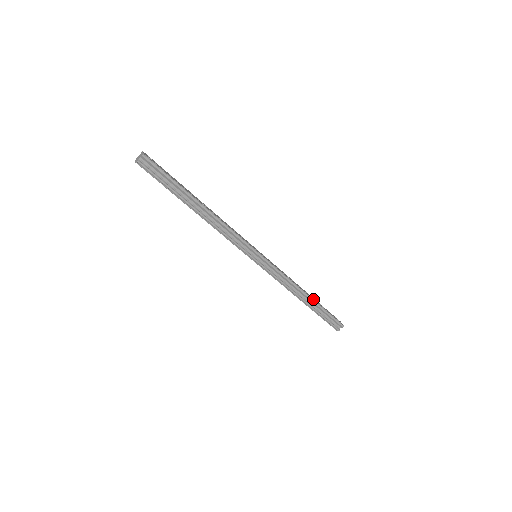
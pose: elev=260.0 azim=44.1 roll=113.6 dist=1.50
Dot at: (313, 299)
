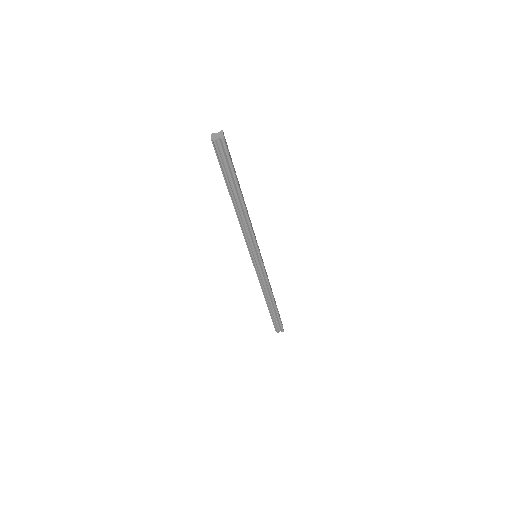
Dot at: occluded
